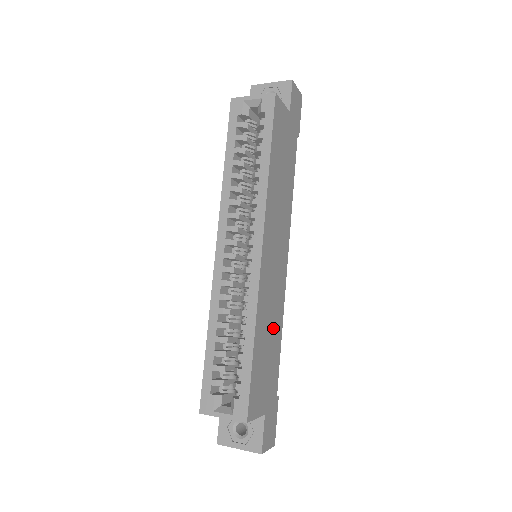
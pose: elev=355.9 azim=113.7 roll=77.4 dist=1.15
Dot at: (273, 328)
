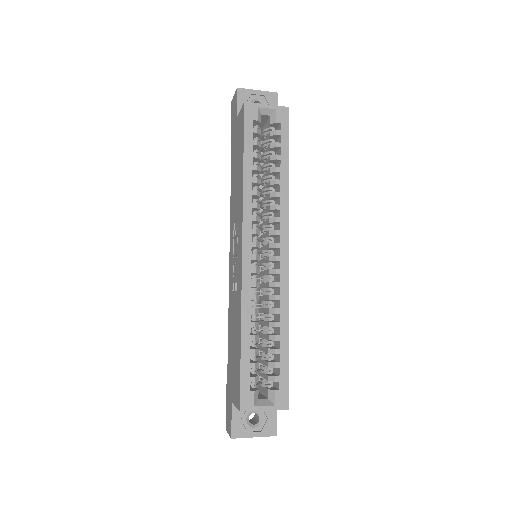
Dot at: occluded
